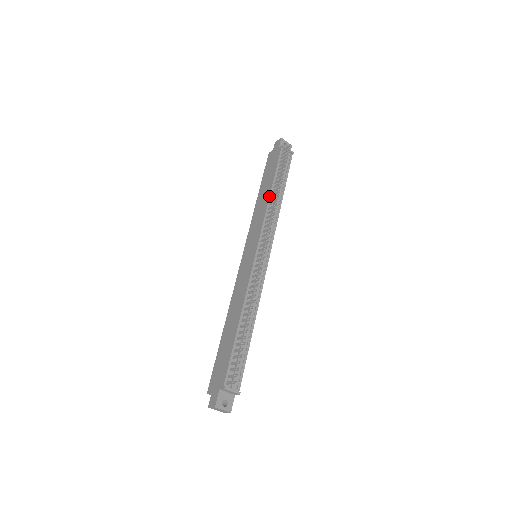
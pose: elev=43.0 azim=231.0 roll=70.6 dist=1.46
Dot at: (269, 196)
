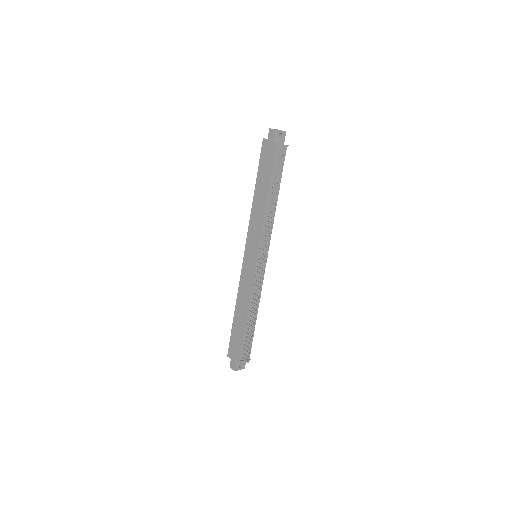
Dot at: (266, 204)
